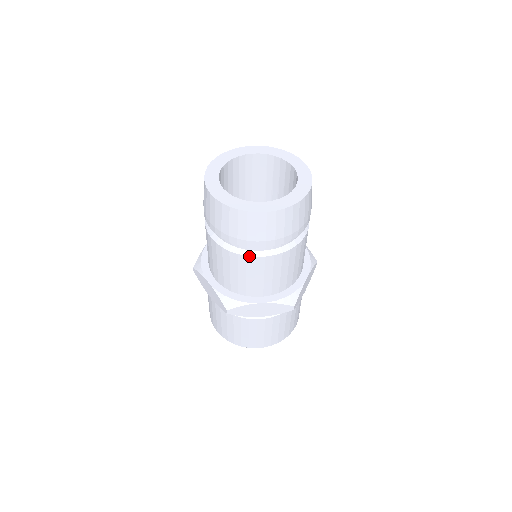
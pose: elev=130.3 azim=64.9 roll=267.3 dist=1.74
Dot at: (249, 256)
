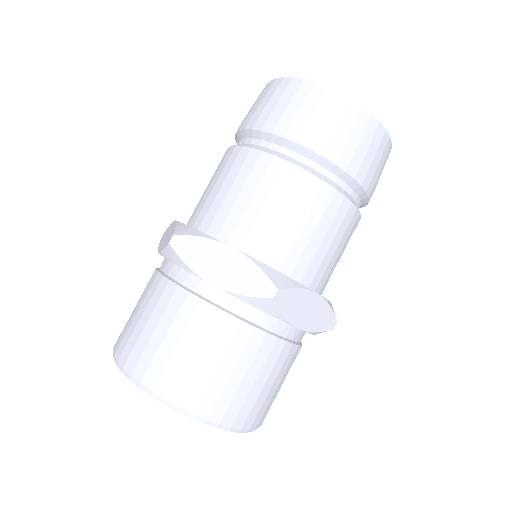
Dot at: (266, 152)
